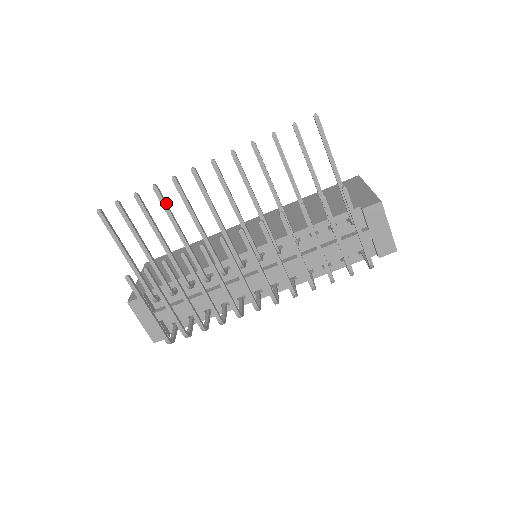
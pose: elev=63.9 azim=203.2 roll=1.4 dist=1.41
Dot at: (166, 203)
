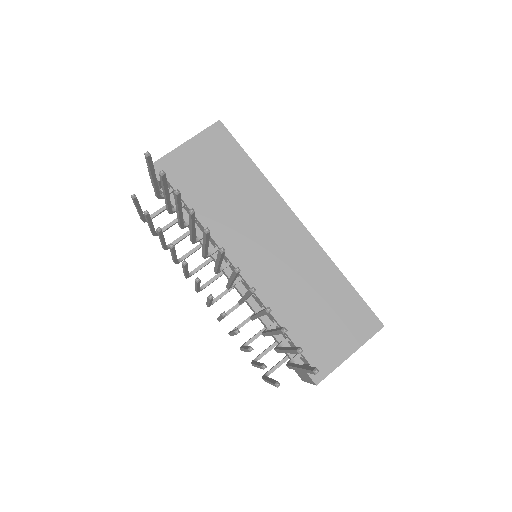
Dot at: (194, 219)
